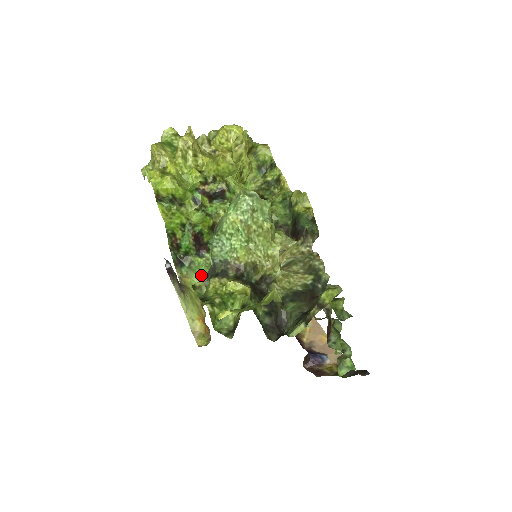
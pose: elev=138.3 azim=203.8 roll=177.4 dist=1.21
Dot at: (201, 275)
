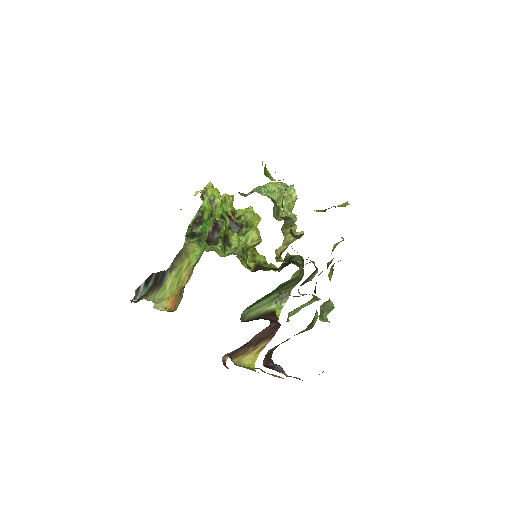
Dot at: (204, 250)
